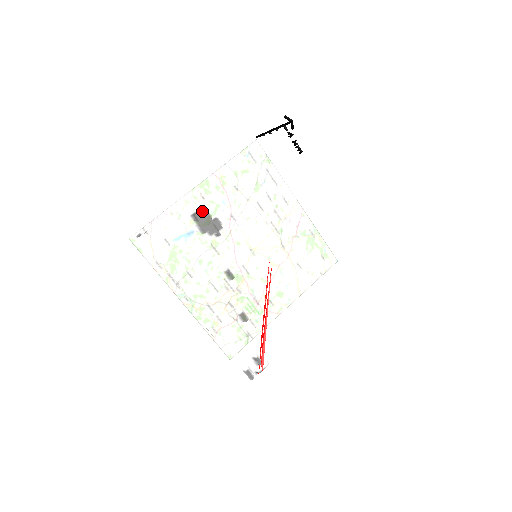
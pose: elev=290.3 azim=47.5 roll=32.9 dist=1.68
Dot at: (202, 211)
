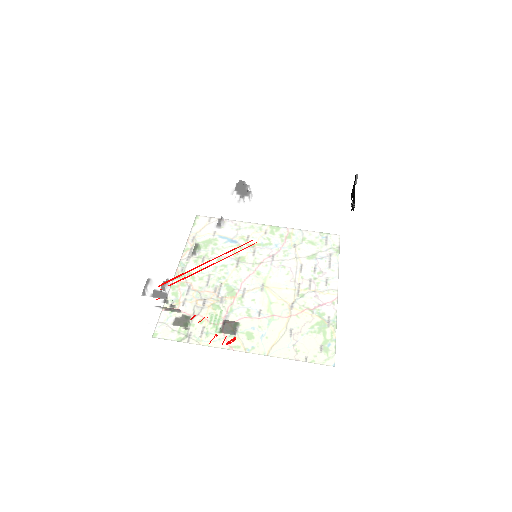
Dot at: occluded
